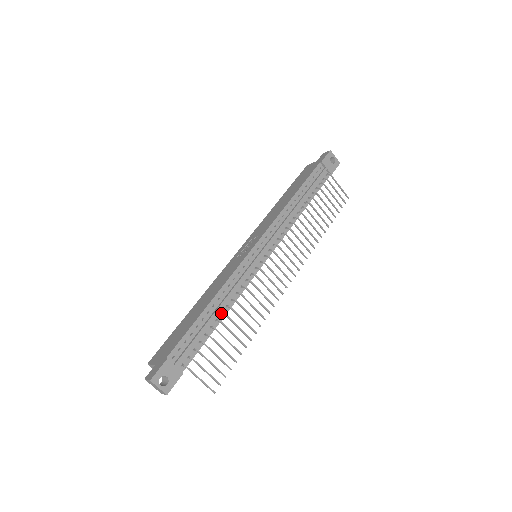
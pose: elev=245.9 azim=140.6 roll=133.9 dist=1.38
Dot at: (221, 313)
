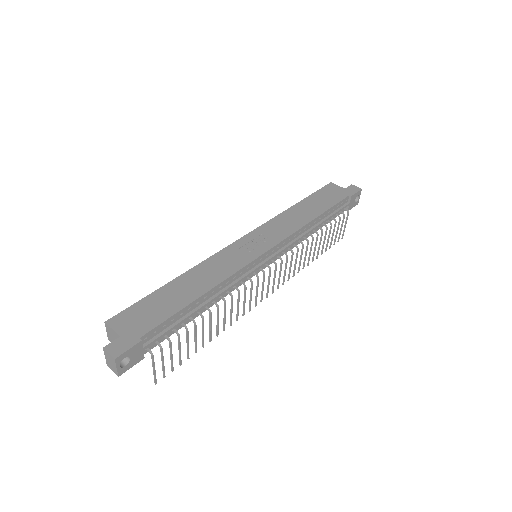
Dot at: (206, 307)
